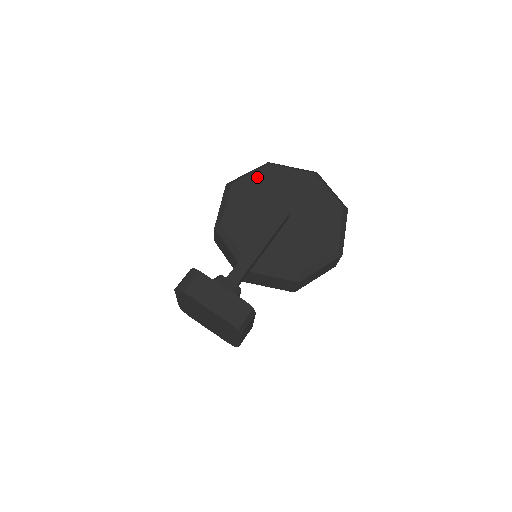
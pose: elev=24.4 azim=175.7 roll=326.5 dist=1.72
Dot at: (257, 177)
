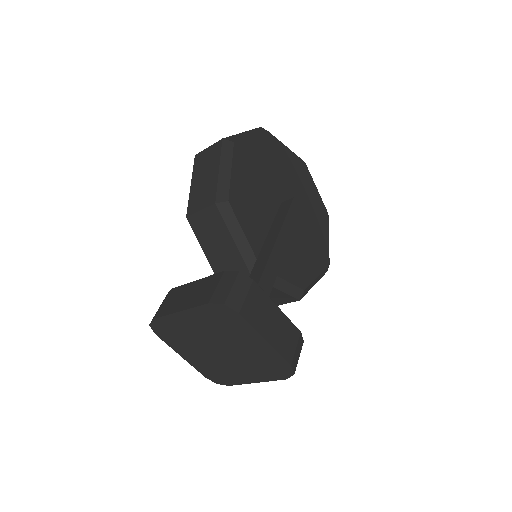
Dot at: (258, 144)
